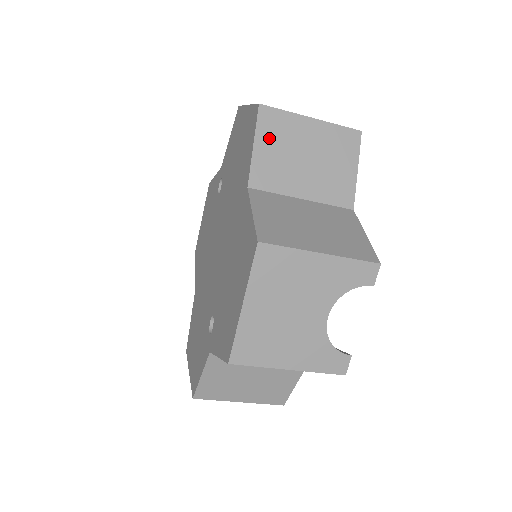
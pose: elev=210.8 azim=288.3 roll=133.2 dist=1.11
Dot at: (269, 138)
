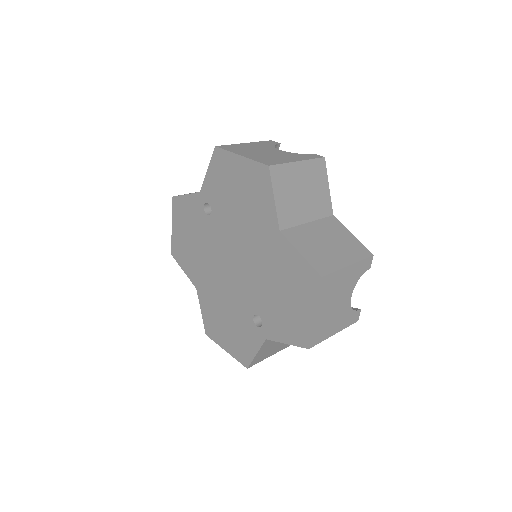
Dot at: (281, 189)
